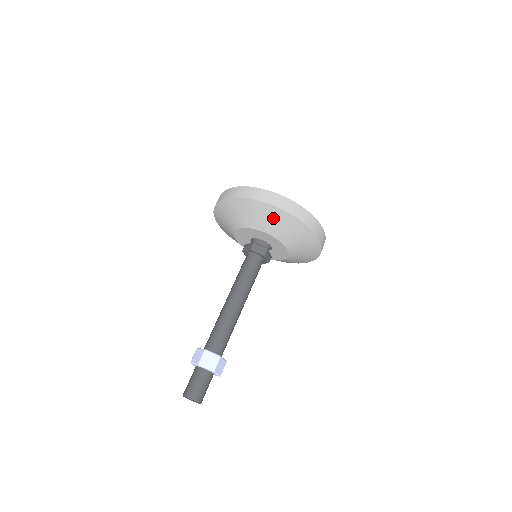
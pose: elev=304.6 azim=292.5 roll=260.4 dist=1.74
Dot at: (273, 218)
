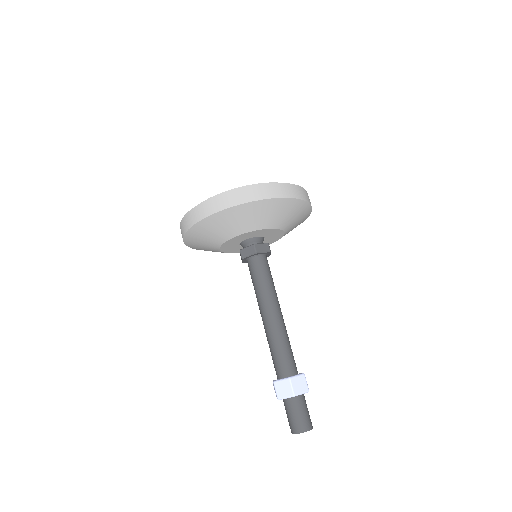
Dot at: (277, 210)
